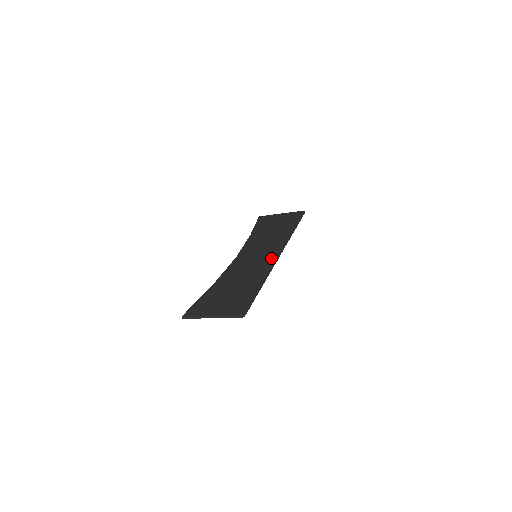
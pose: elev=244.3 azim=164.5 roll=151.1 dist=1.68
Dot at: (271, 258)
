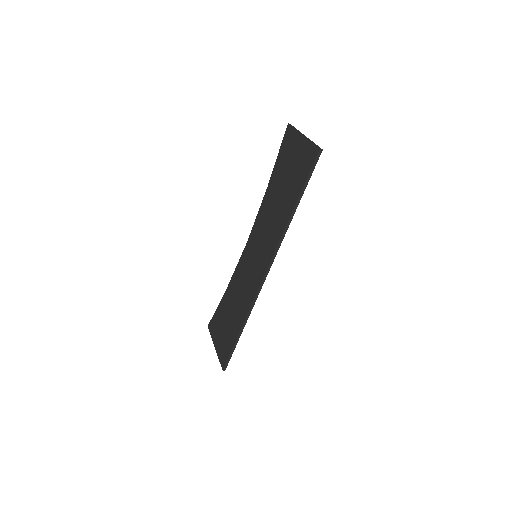
Dot at: (257, 280)
